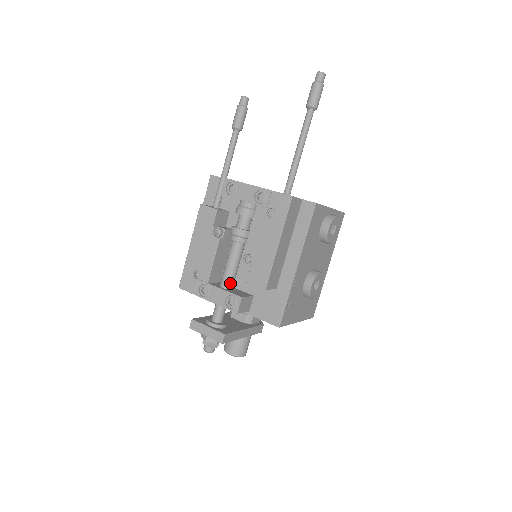
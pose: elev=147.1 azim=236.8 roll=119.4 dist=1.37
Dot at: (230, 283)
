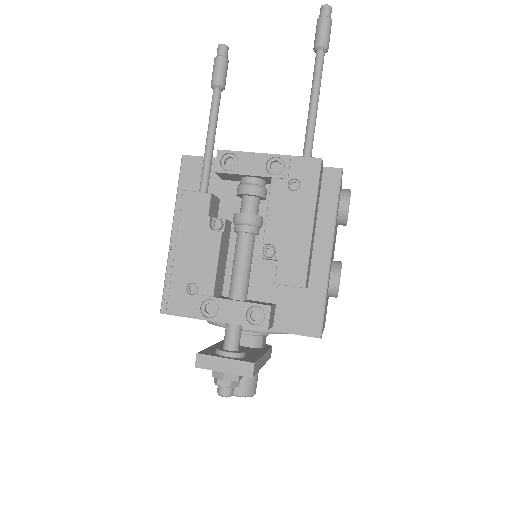
Dot at: (245, 291)
